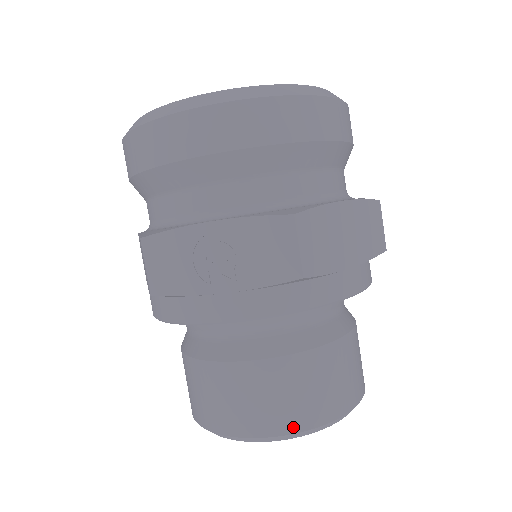
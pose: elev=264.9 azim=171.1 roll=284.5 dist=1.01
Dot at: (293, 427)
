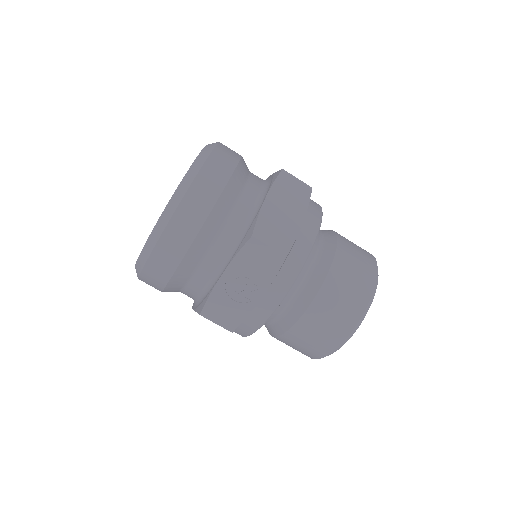
Dot at: (356, 317)
